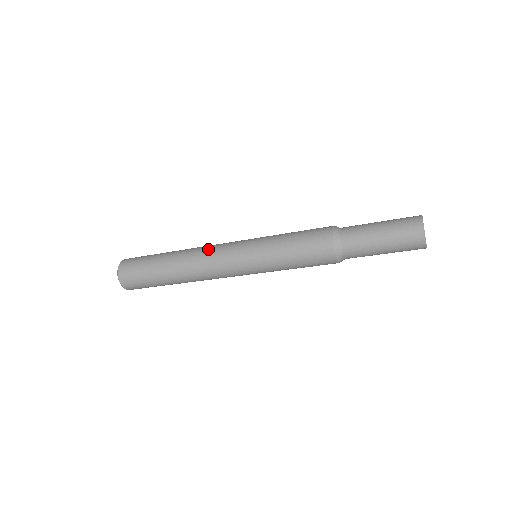
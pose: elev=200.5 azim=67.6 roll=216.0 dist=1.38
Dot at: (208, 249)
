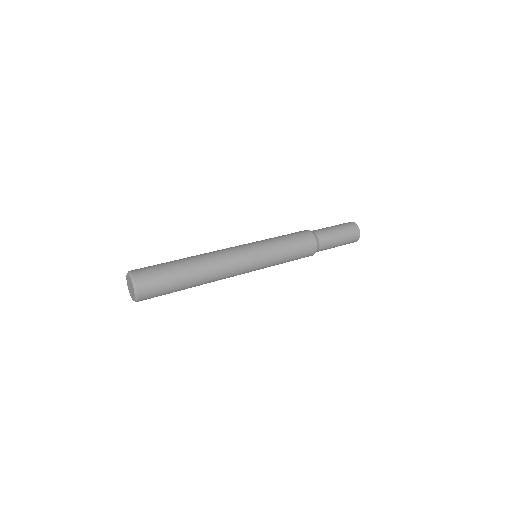
Dot at: (229, 265)
